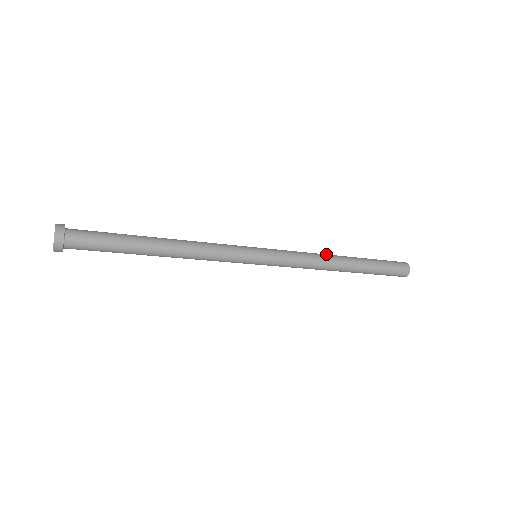
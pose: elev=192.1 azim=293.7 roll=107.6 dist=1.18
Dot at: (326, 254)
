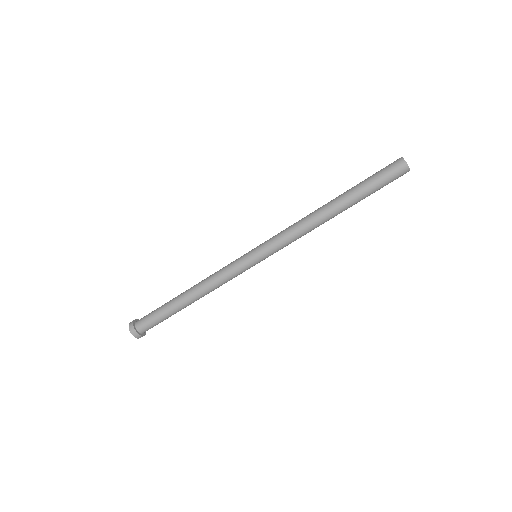
Dot at: occluded
